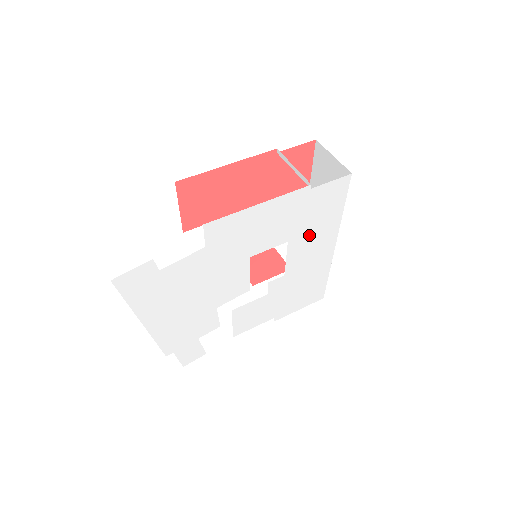
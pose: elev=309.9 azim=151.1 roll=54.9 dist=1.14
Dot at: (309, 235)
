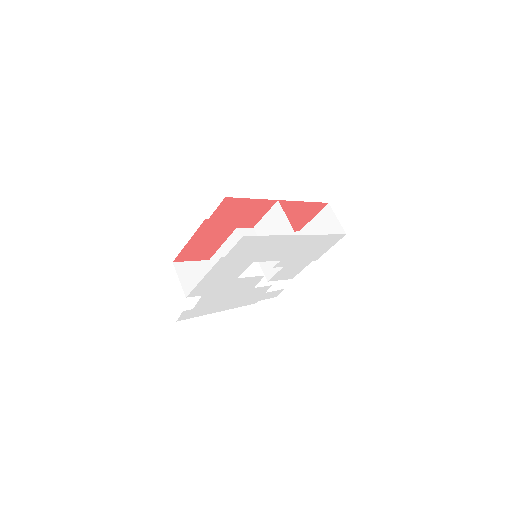
Dot at: (265, 252)
